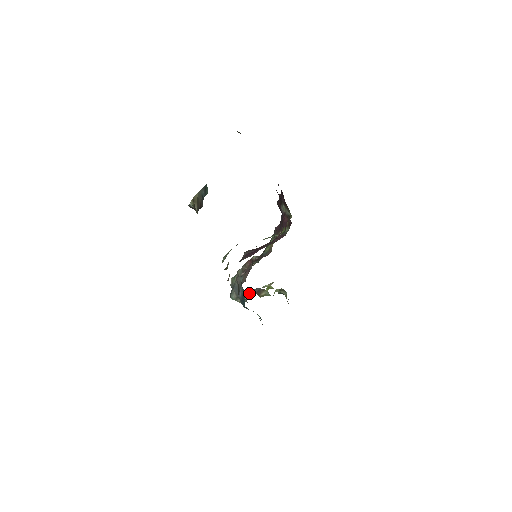
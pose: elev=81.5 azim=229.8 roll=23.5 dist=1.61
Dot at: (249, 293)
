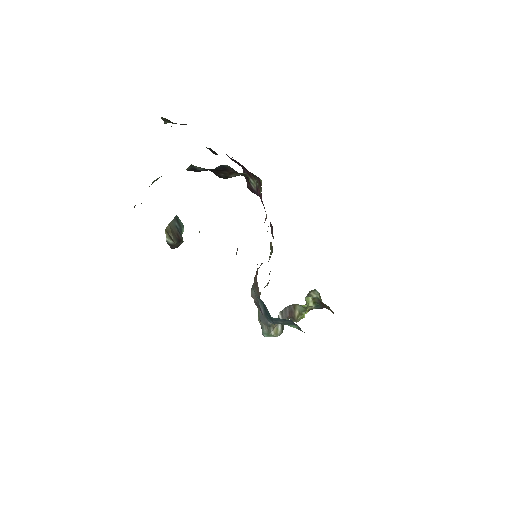
Dot at: (279, 317)
